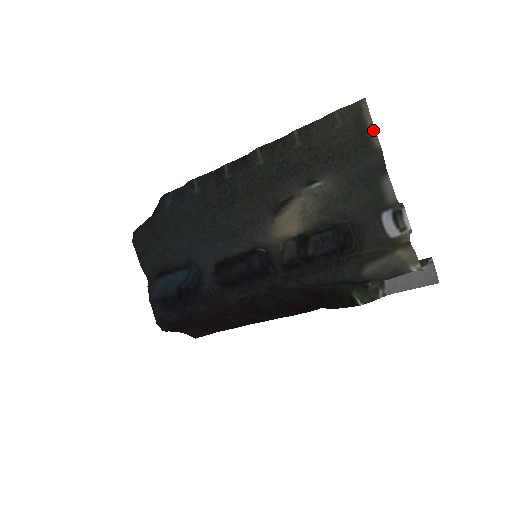
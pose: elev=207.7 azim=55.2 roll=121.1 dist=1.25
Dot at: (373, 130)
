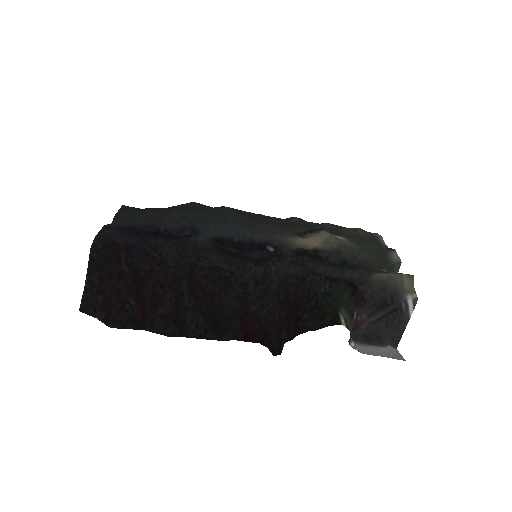
Dot at: (383, 241)
